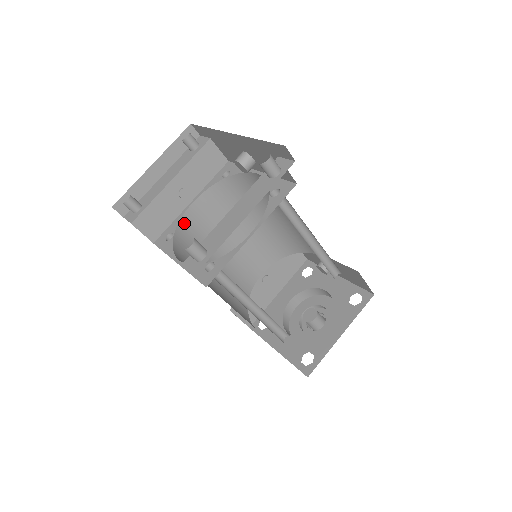
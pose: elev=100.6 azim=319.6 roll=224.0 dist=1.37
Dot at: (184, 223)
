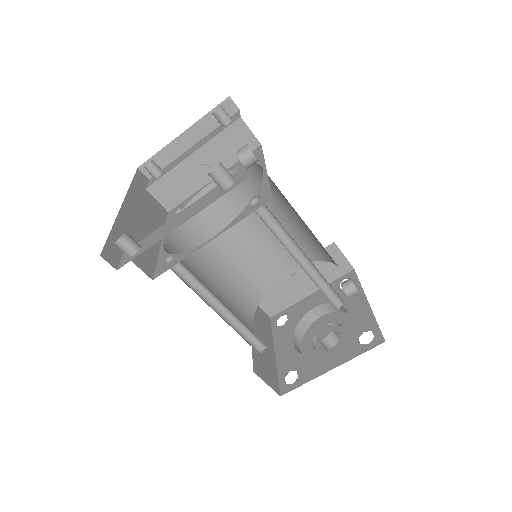
Dot at: occluded
